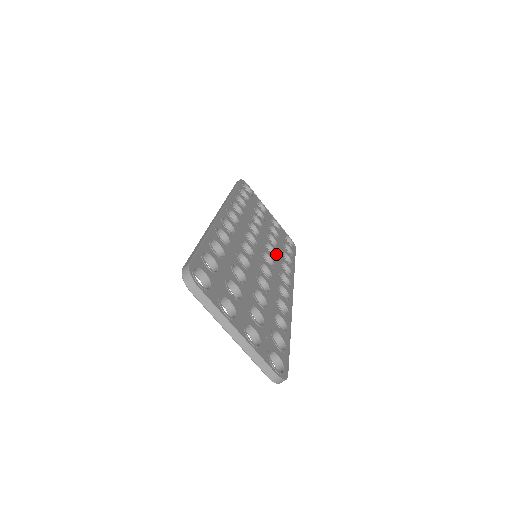
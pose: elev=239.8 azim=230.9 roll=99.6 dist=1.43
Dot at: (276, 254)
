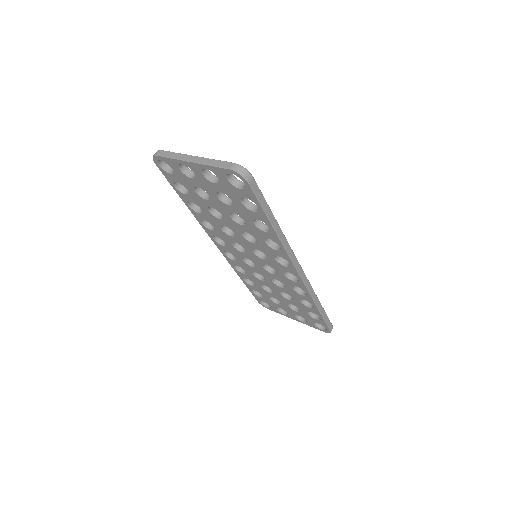
Dot at: occluded
